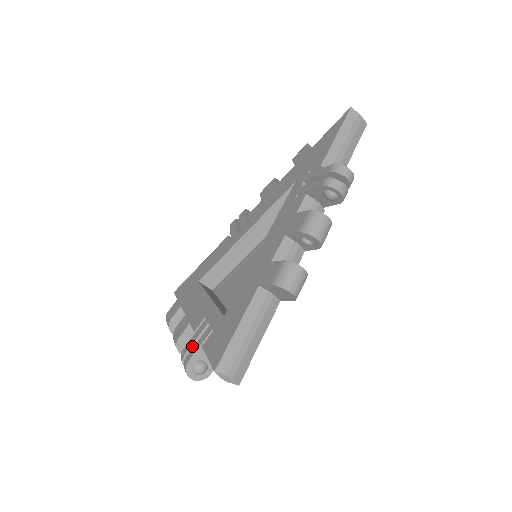
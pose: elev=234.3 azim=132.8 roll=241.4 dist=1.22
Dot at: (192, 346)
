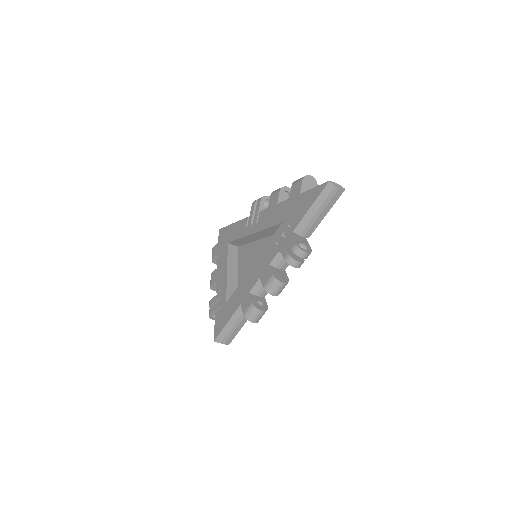
Dot at: (213, 303)
